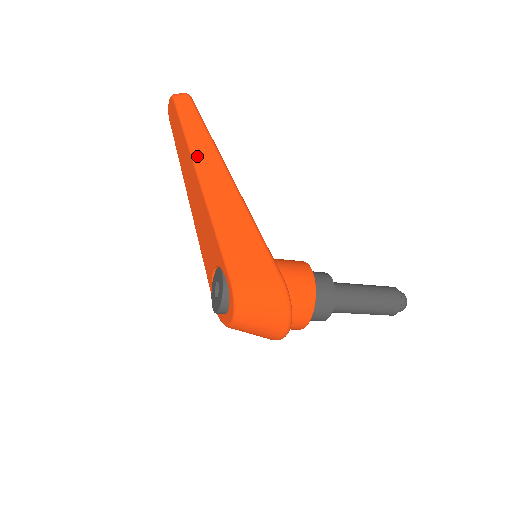
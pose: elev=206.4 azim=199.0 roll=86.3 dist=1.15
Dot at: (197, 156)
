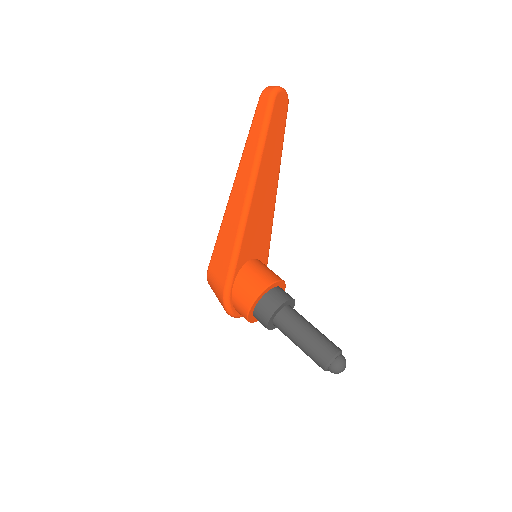
Dot at: (241, 163)
